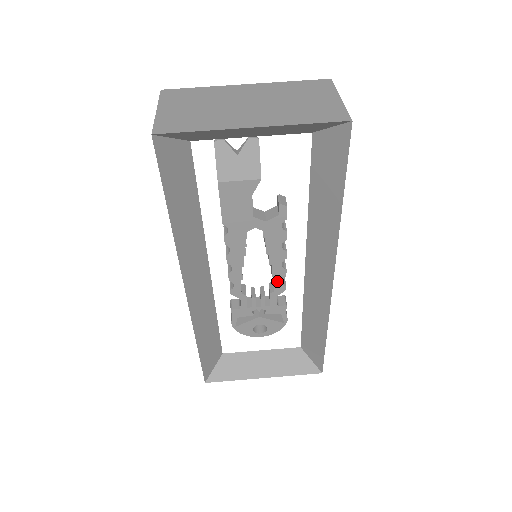
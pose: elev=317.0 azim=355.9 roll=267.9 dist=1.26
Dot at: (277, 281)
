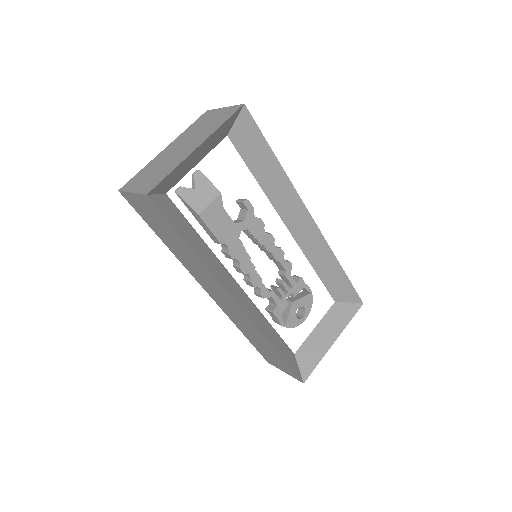
Dot at: (282, 262)
